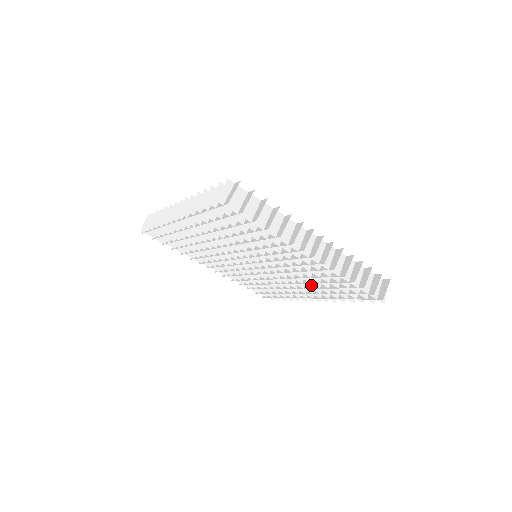
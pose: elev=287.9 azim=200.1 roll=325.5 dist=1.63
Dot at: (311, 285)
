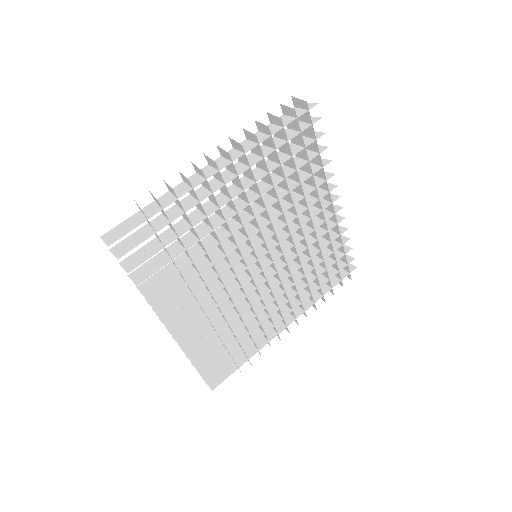
Dot at: (301, 197)
